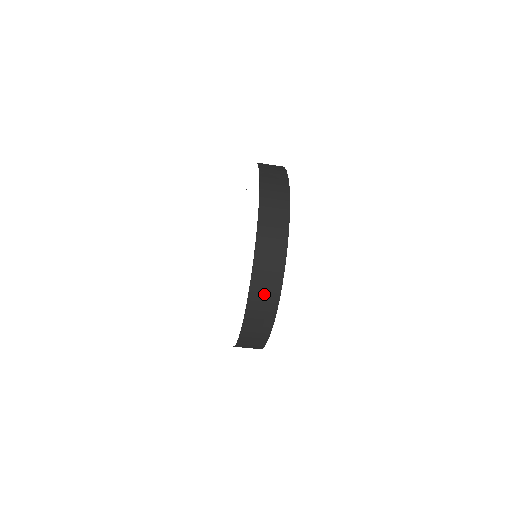
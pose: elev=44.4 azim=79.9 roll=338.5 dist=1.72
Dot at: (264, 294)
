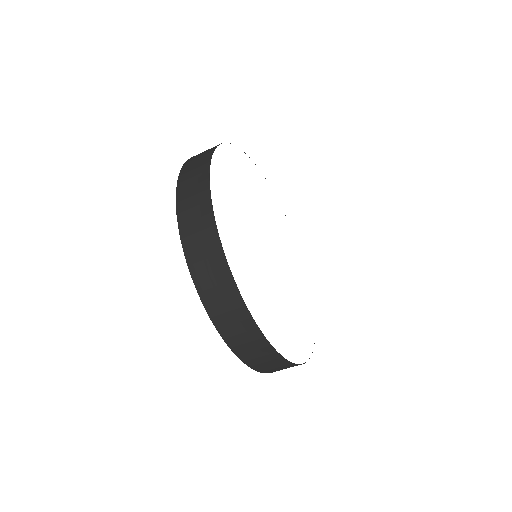
Dot at: (286, 368)
